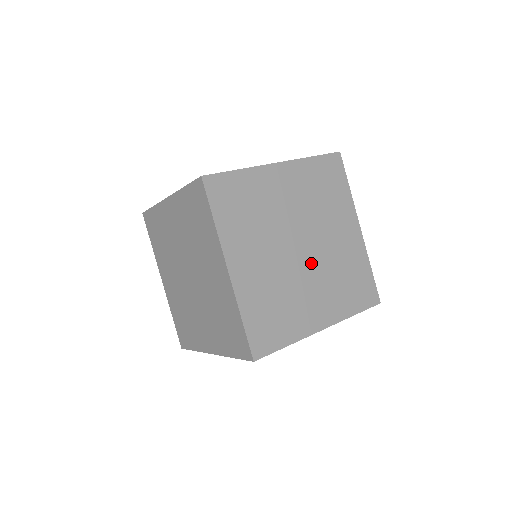
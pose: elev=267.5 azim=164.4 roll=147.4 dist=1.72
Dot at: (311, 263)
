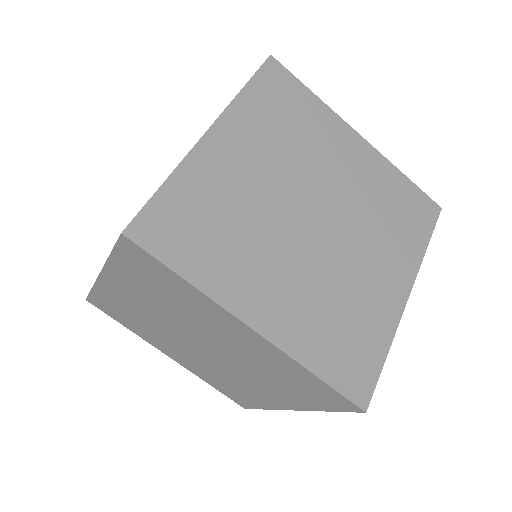
Dot at: (340, 228)
